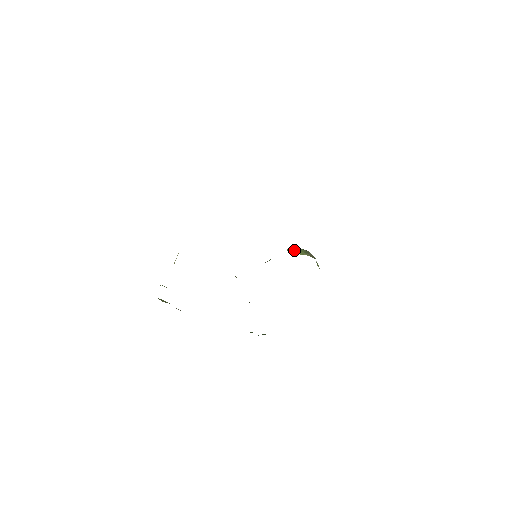
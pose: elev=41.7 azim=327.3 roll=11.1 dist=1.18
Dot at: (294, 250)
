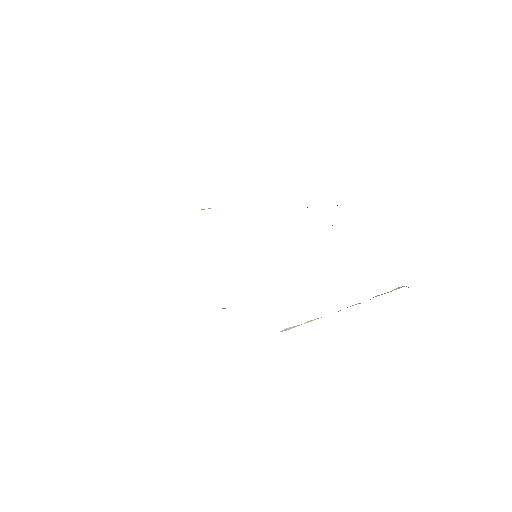
Dot at: occluded
